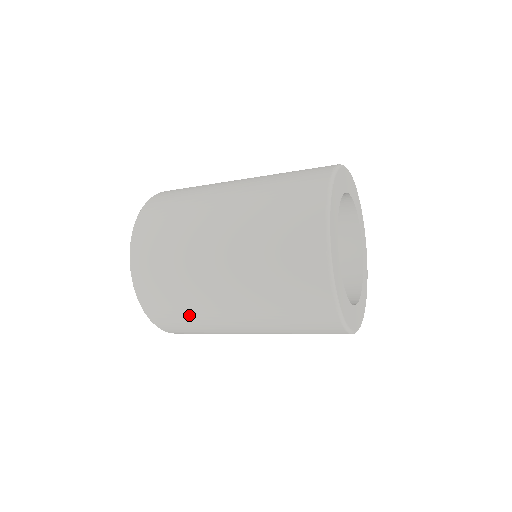
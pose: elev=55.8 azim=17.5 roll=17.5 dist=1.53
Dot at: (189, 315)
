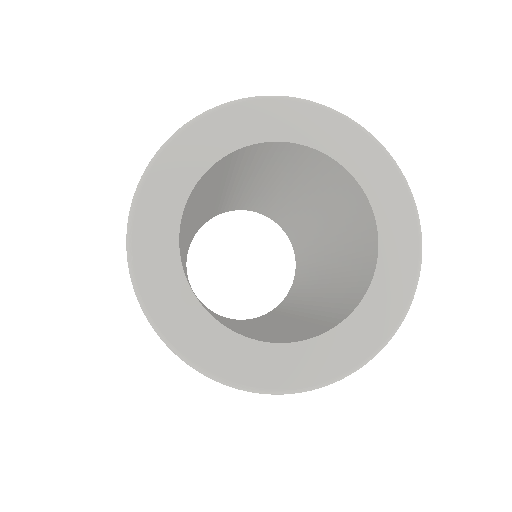
Dot at: occluded
